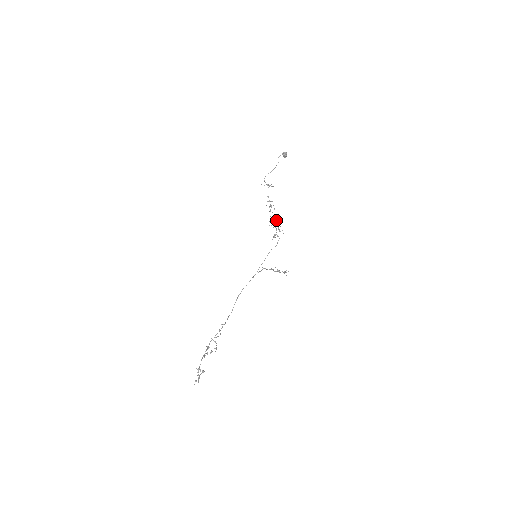
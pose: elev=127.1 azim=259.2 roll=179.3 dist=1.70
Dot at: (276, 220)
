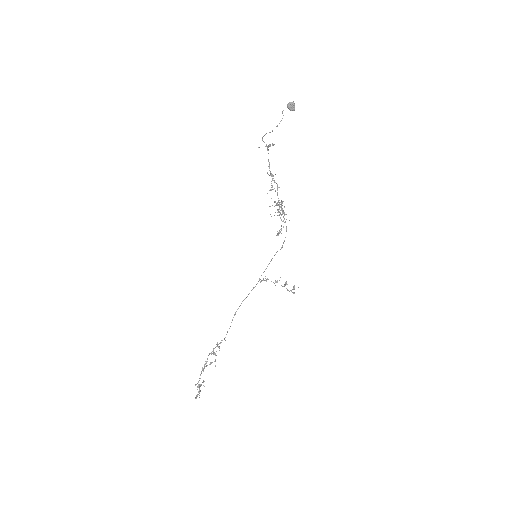
Dot at: (280, 204)
